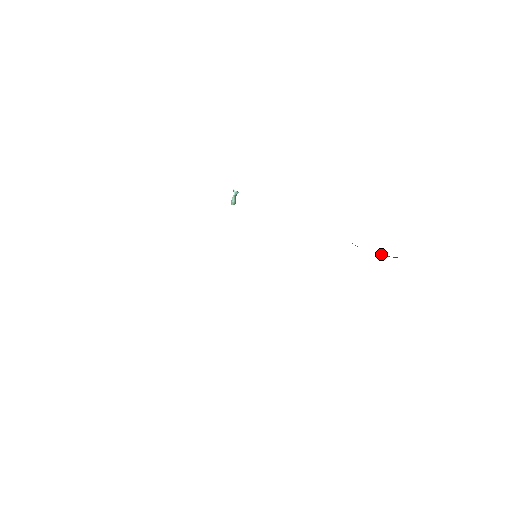
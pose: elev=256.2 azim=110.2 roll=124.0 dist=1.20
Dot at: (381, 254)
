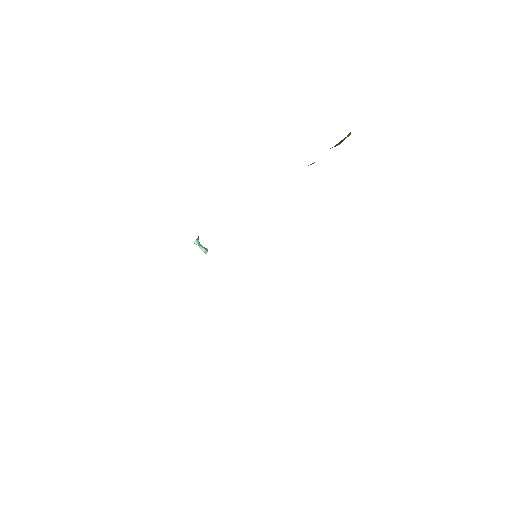
Dot at: occluded
